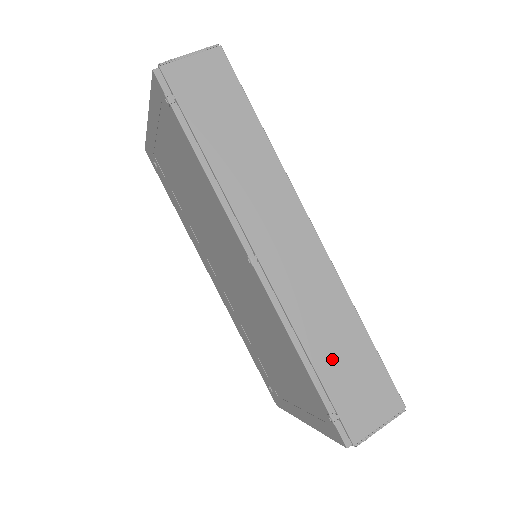
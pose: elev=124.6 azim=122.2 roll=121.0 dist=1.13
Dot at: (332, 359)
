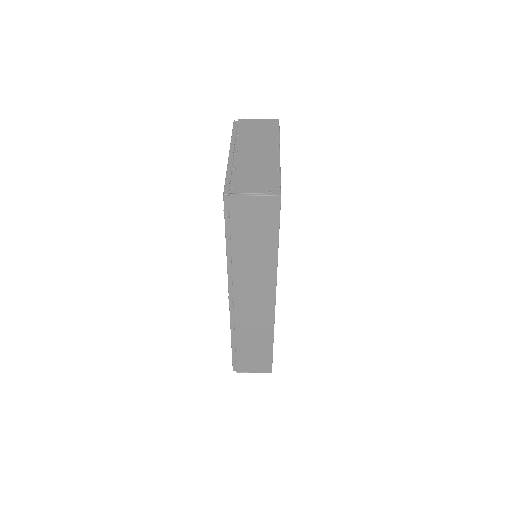
Dot at: (247, 347)
